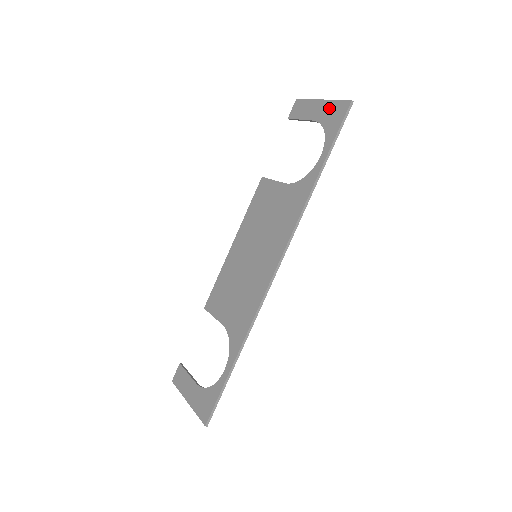
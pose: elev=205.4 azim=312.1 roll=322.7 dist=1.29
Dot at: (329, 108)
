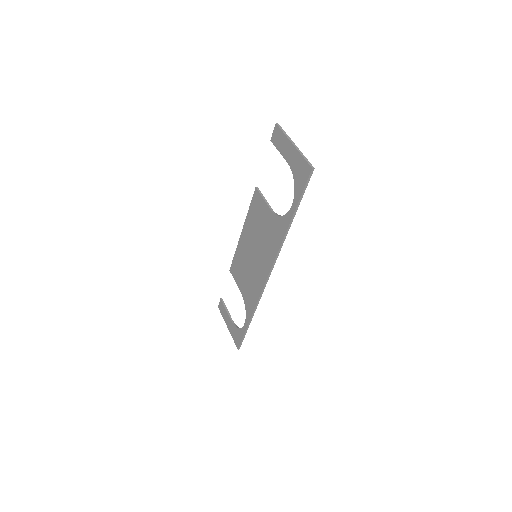
Dot at: (297, 161)
